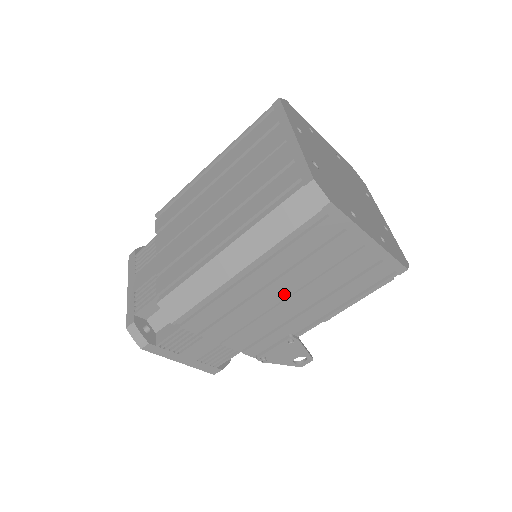
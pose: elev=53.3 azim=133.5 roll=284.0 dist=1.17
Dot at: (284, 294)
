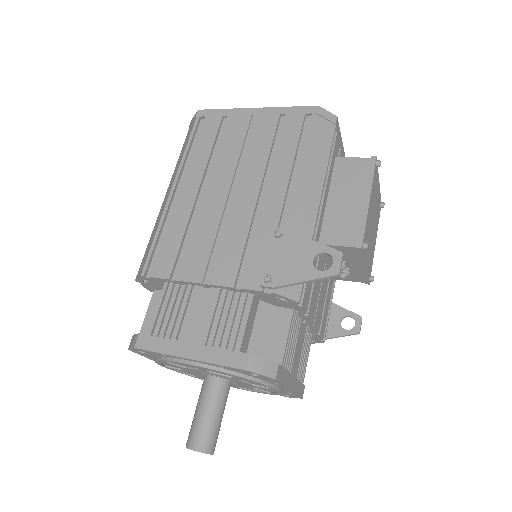
Dot at: (225, 189)
